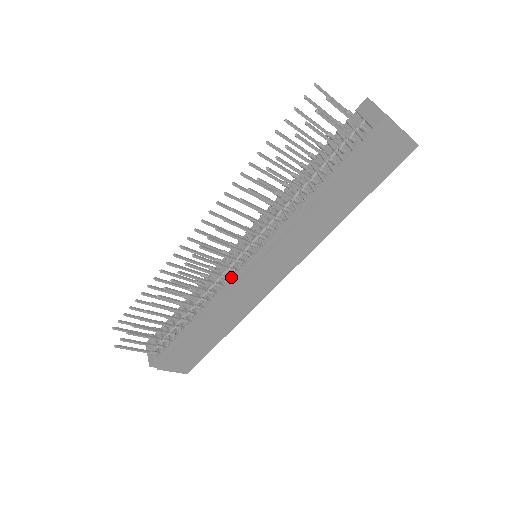
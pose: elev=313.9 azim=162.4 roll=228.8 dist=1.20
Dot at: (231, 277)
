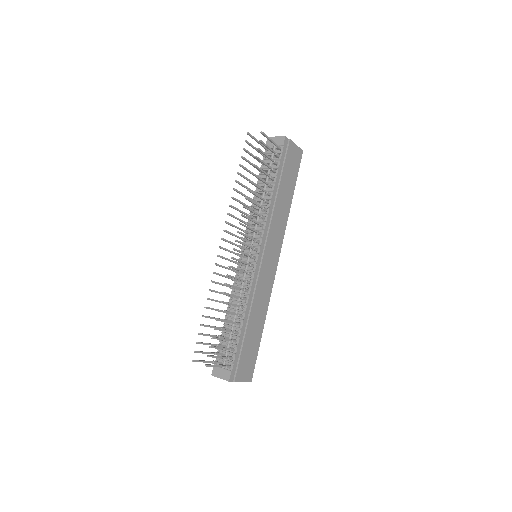
Dot at: occluded
